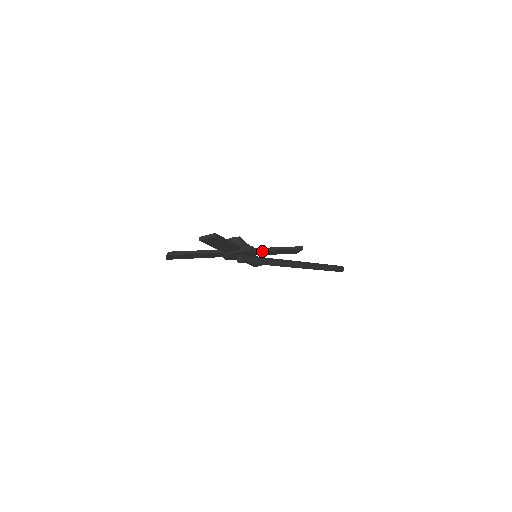
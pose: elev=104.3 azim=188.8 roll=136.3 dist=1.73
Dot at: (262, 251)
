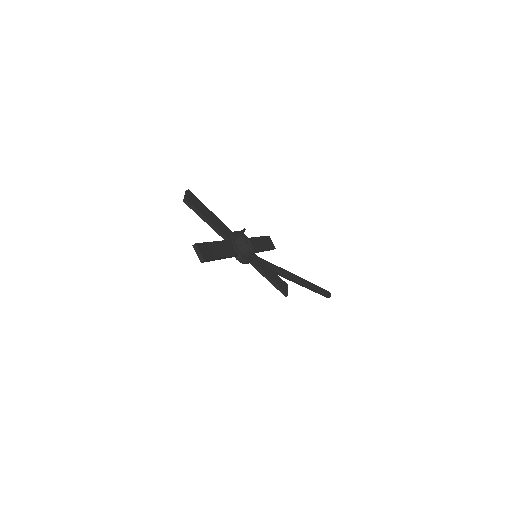
Dot at: (256, 268)
